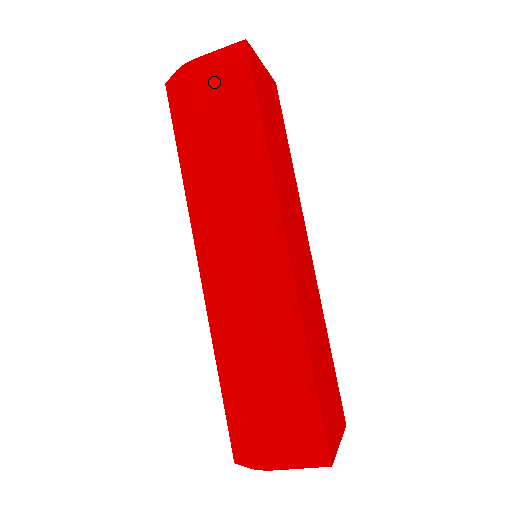
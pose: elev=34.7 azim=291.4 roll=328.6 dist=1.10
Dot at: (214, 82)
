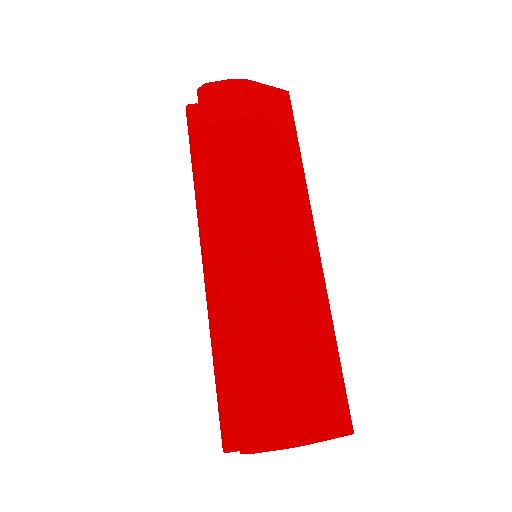
Dot at: (266, 104)
